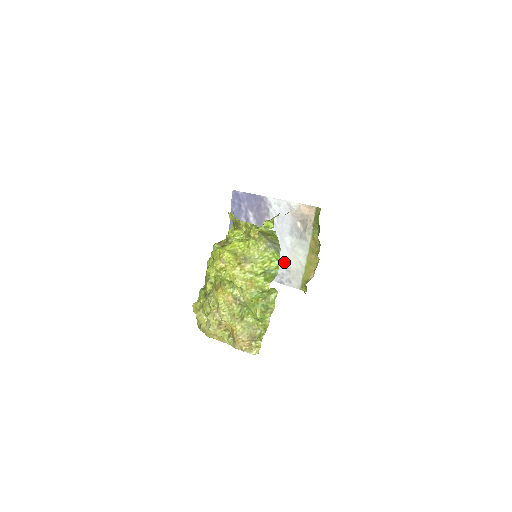
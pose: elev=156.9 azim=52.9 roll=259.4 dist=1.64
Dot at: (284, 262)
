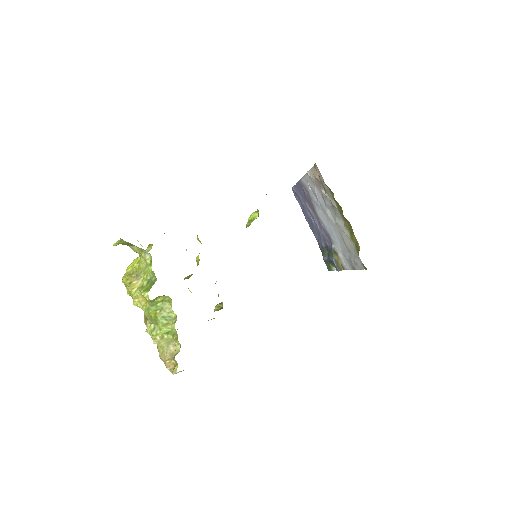
Dot at: (343, 243)
